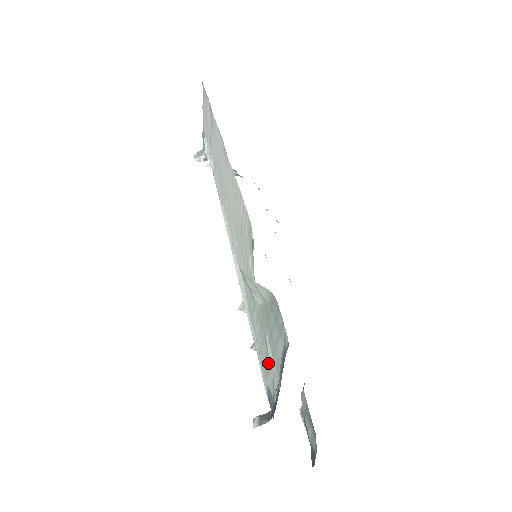
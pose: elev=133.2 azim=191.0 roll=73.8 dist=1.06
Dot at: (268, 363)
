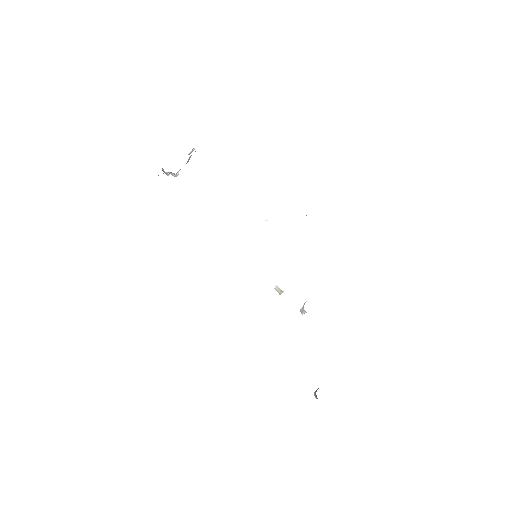
Dot at: occluded
